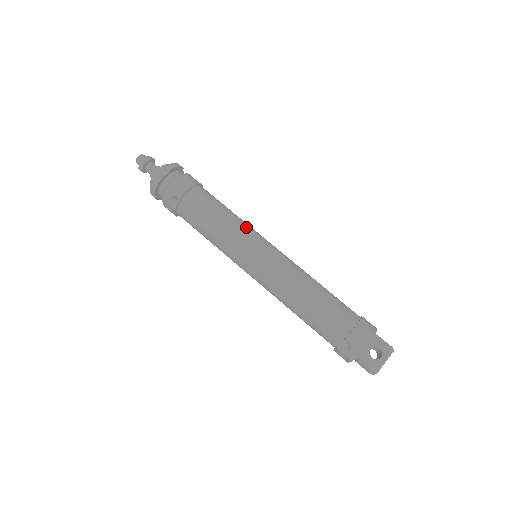
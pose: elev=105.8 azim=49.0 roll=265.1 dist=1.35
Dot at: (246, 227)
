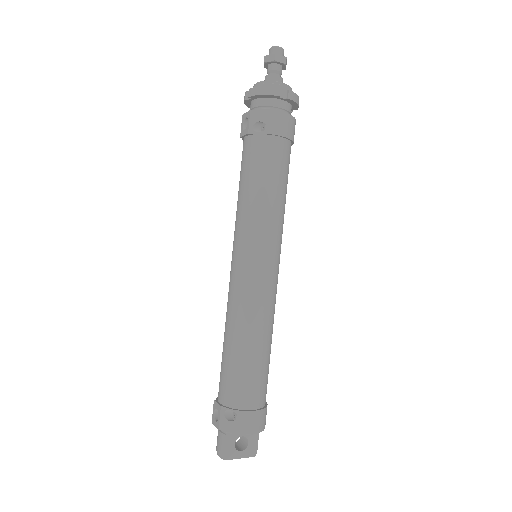
Dot at: (281, 227)
